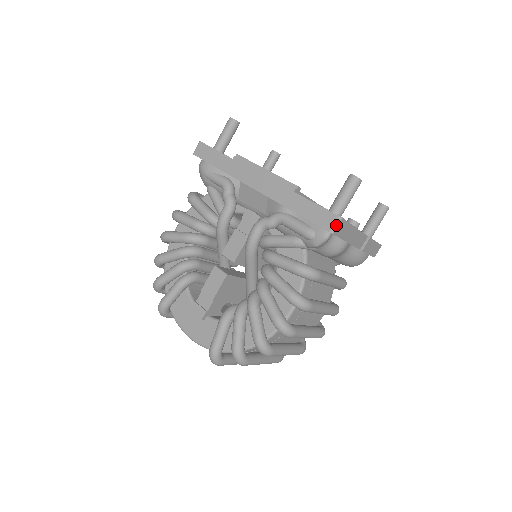
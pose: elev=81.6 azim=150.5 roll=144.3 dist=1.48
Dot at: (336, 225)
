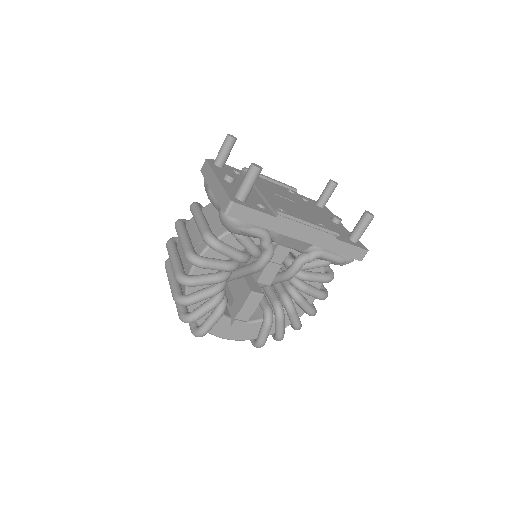
Dot at: occluded
